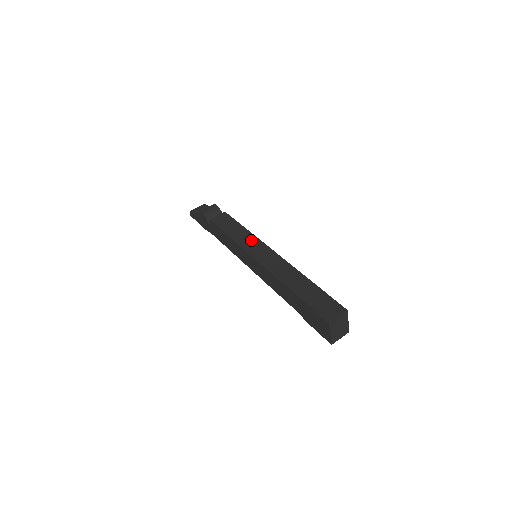
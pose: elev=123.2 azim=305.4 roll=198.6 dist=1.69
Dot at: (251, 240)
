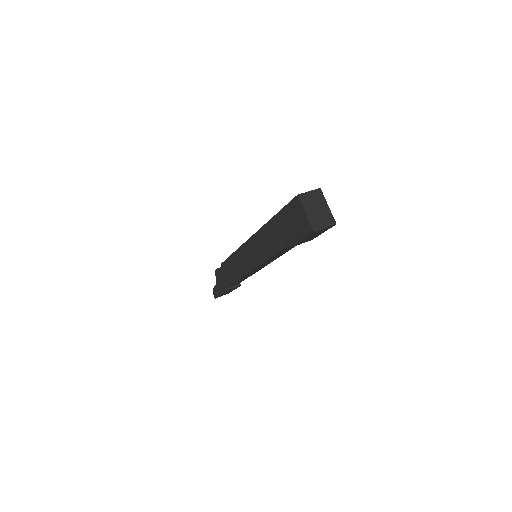
Dot at: occluded
